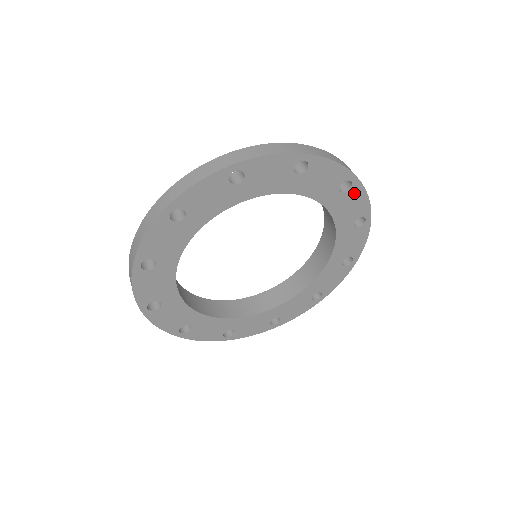
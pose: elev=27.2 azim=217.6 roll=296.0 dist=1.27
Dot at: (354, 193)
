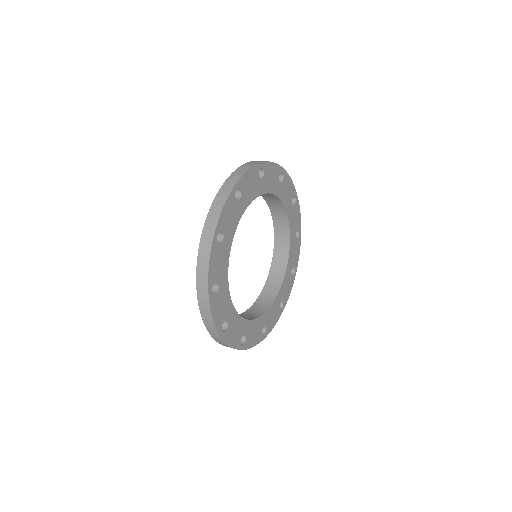
Dot at: (286, 181)
